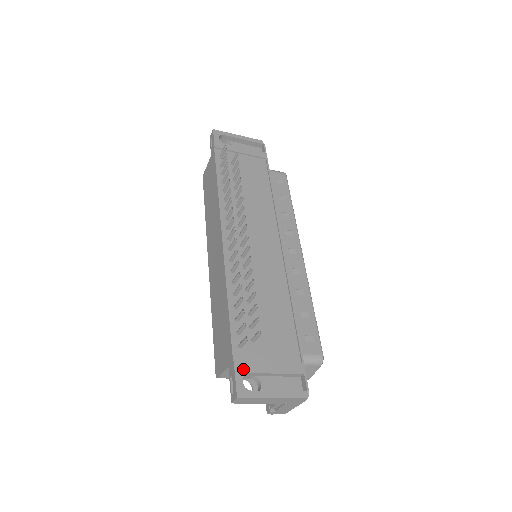
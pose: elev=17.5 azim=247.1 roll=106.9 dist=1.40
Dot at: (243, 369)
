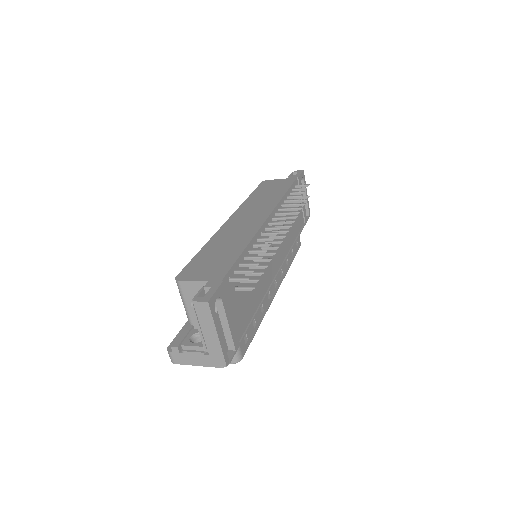
Dot at: (222, 293)
